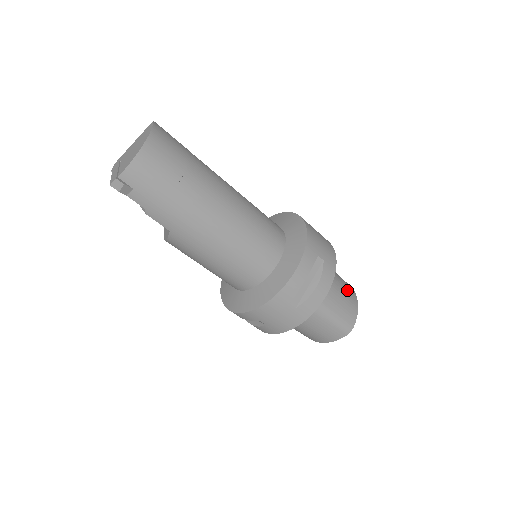
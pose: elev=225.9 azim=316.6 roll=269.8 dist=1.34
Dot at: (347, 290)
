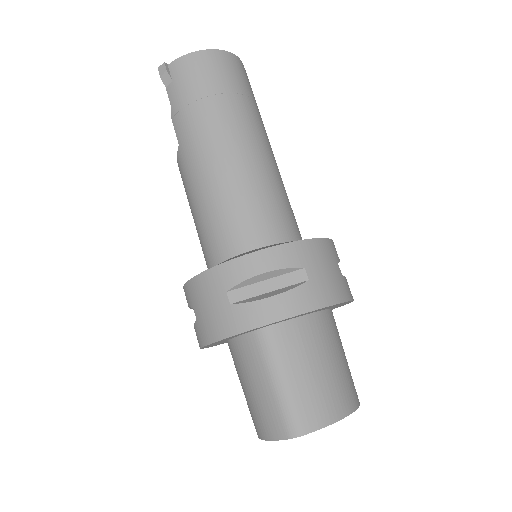
Dot at: (338, 385)
